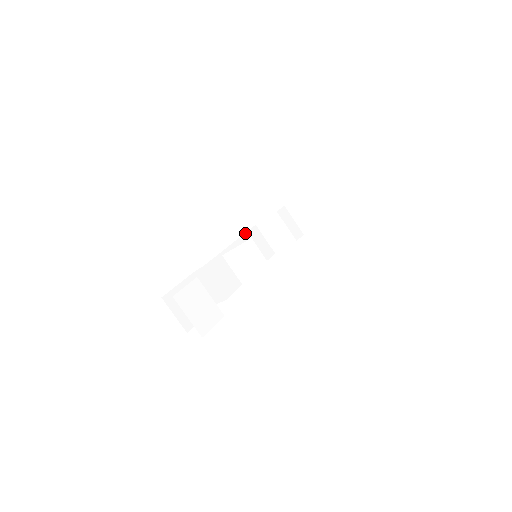
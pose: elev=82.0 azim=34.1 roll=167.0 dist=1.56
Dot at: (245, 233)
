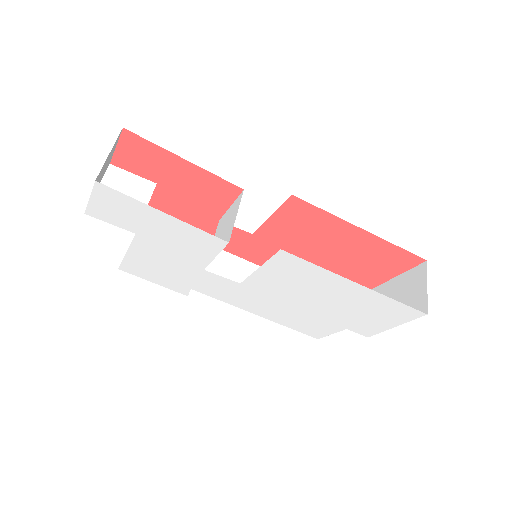
Dot at: occluded
